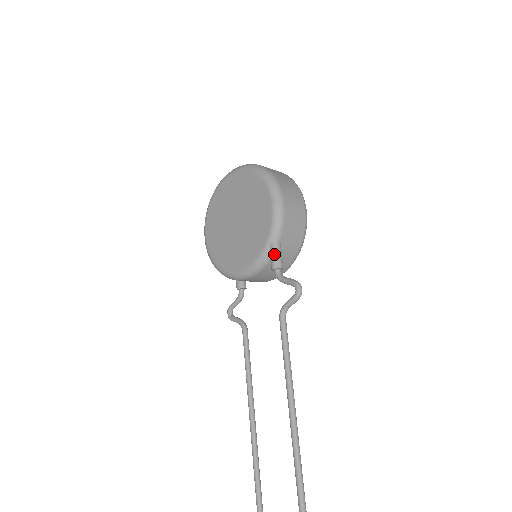
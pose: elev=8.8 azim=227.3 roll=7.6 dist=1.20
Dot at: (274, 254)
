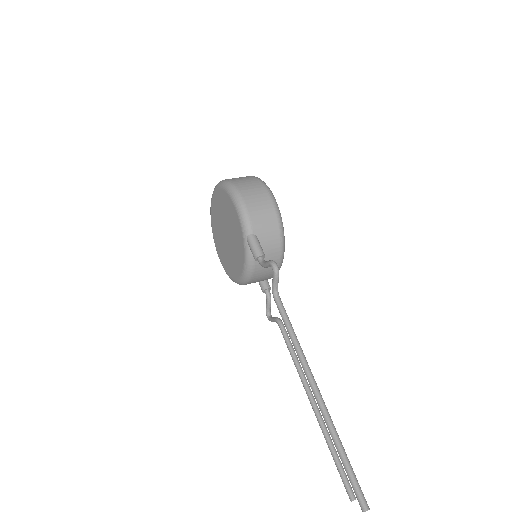
Dot at: (251, 247)
